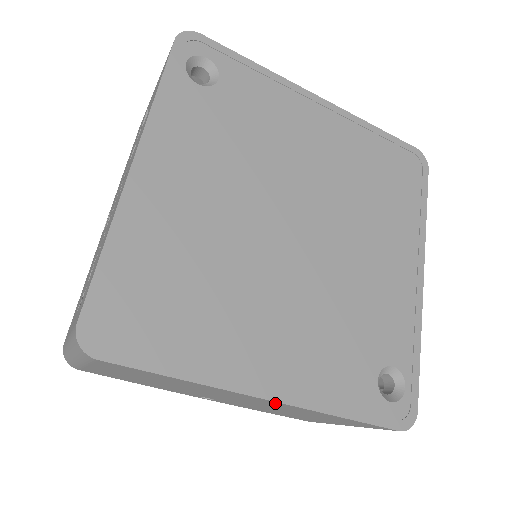
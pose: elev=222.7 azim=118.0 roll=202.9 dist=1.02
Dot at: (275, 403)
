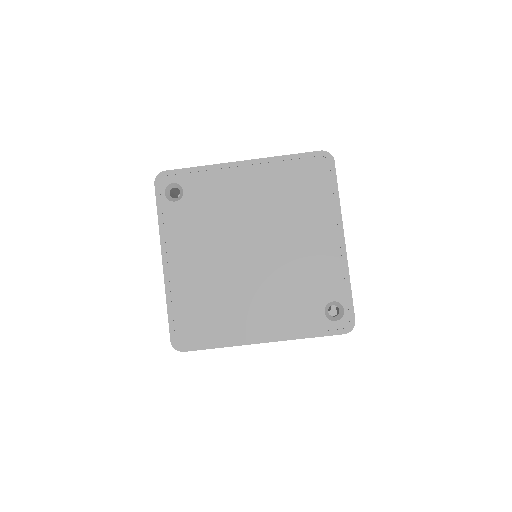
Dot at: occluded
